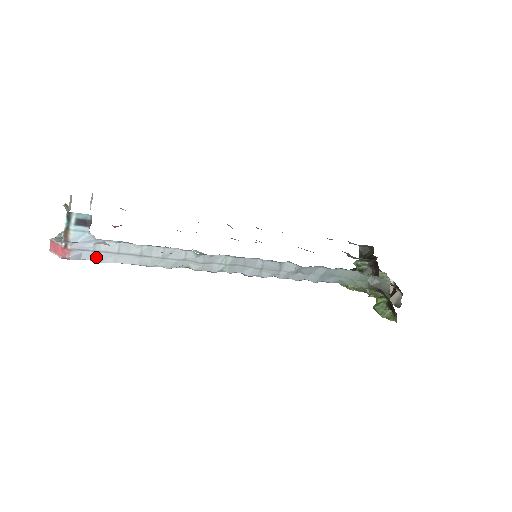
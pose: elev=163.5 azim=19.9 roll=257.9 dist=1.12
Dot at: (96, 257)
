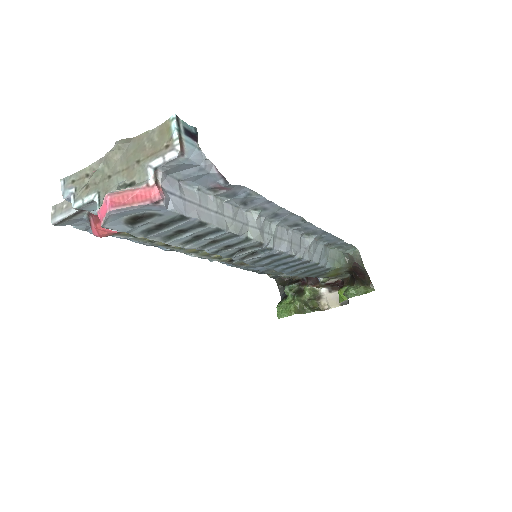
Dot at: (182, 207)
